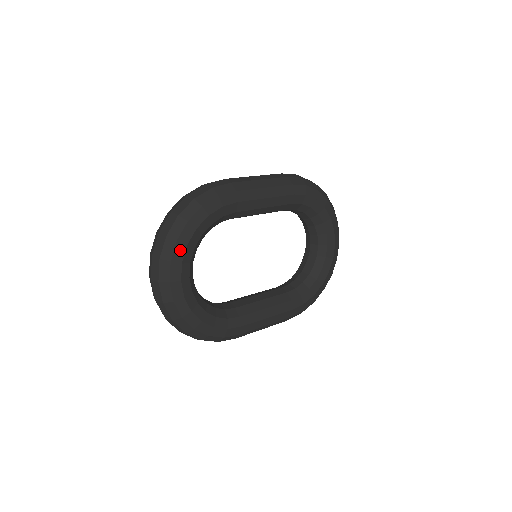
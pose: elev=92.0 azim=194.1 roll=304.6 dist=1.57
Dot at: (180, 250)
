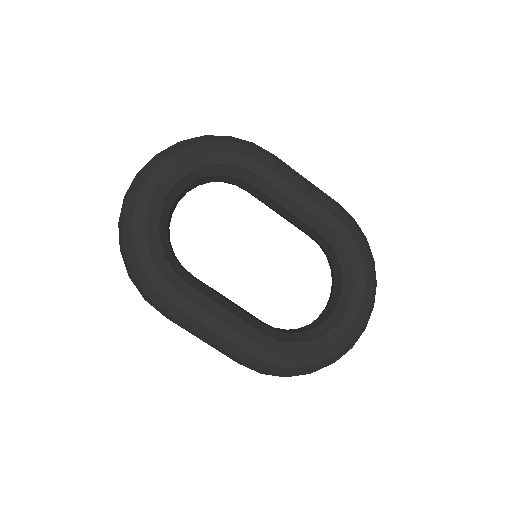
Dot at: (182, 156)
